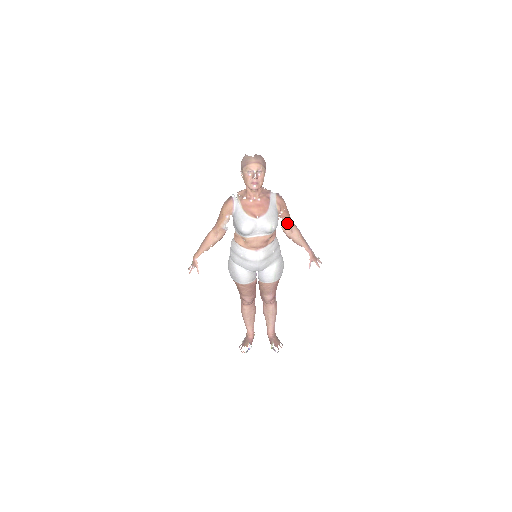
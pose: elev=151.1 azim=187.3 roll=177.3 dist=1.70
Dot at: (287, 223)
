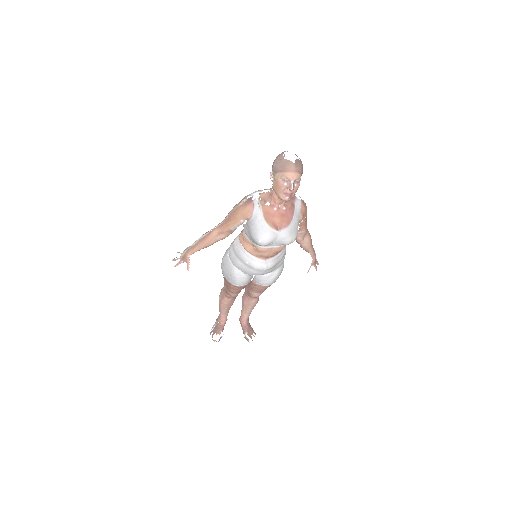
Dot at: (303, 231)
